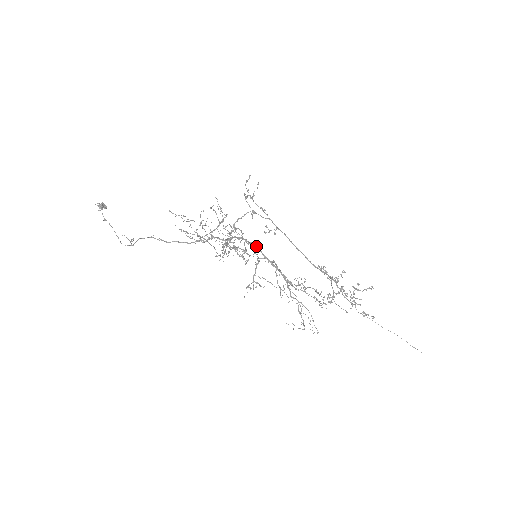
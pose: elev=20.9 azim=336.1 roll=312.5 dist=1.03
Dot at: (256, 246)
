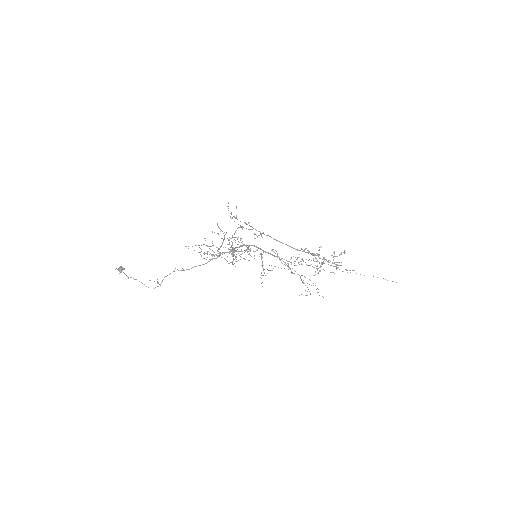
Dot at: (255, 246)
